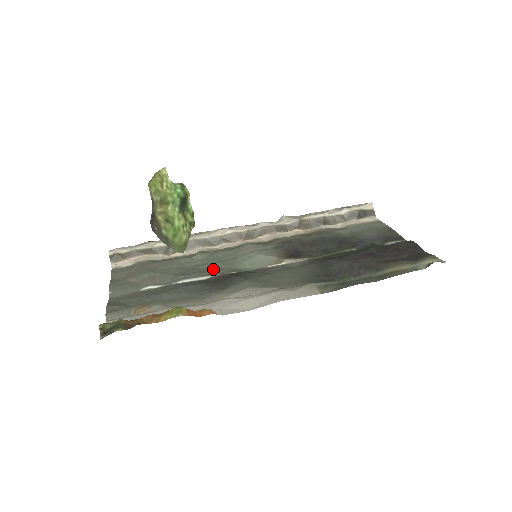
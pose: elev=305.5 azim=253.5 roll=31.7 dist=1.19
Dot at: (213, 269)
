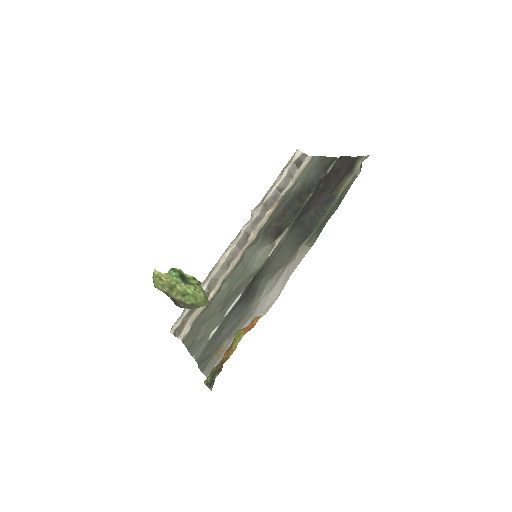
Dot at: (239, 287)
